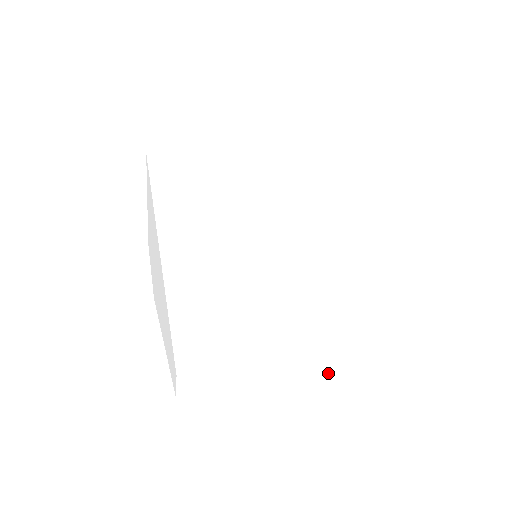
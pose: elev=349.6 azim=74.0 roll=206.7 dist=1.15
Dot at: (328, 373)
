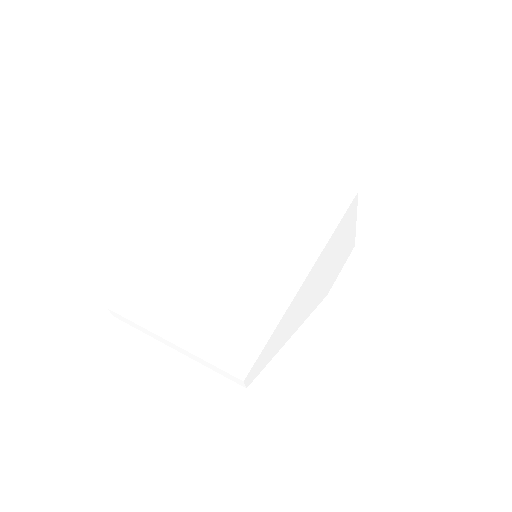
Dot at: (173, 347)
